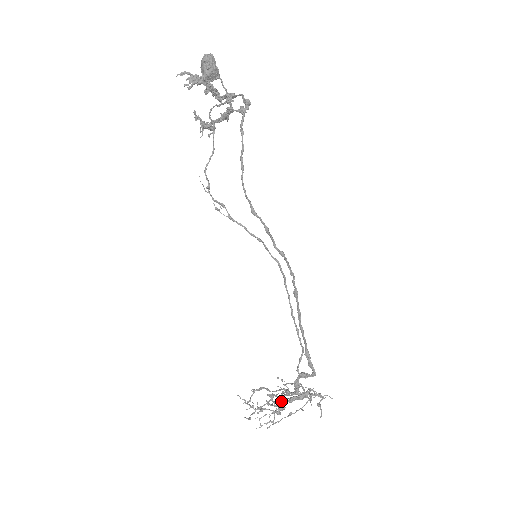
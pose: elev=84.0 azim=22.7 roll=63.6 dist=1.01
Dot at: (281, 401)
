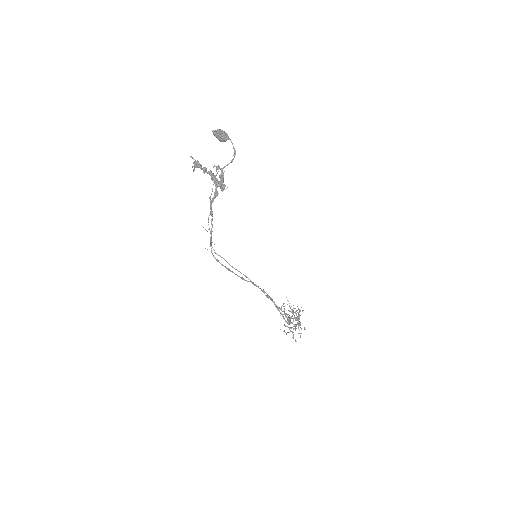
Dot at: occluded
